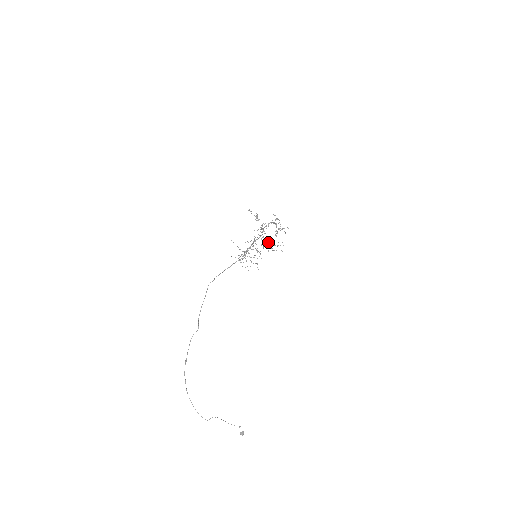
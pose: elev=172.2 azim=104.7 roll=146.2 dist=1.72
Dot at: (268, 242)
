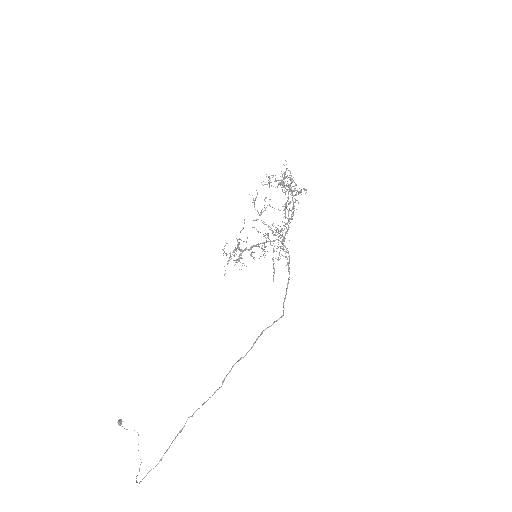
Dot at: occluded
